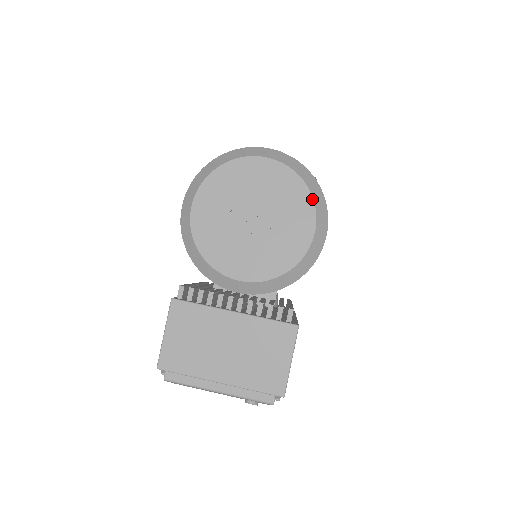
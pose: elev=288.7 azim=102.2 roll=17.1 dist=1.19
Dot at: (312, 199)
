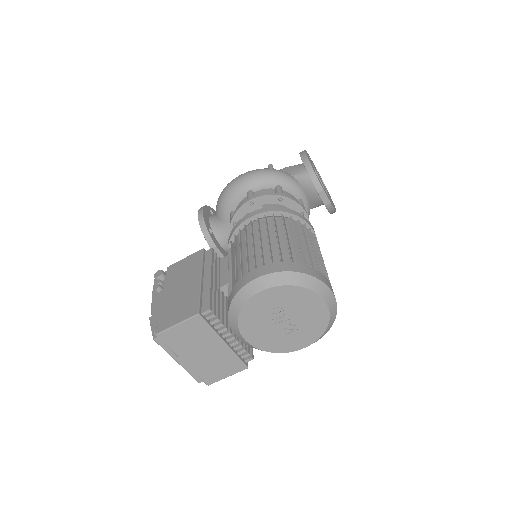
Dot at: (321, 336)
